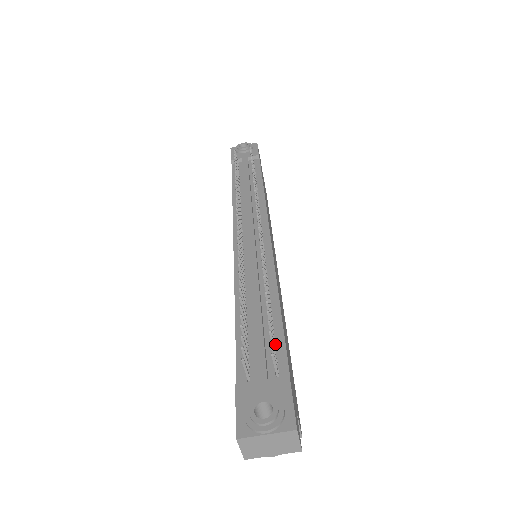
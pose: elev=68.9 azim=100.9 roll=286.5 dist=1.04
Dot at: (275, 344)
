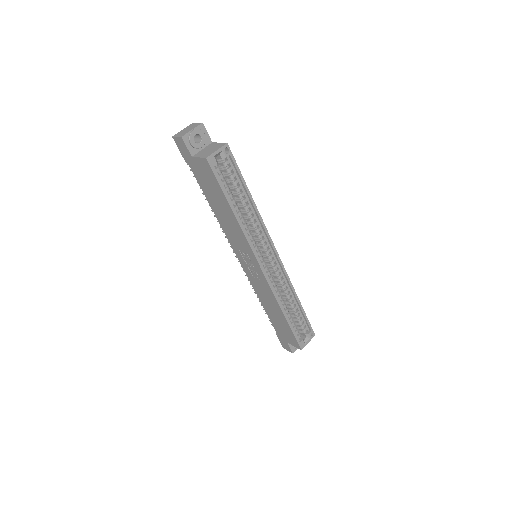
Dot at: occluded
